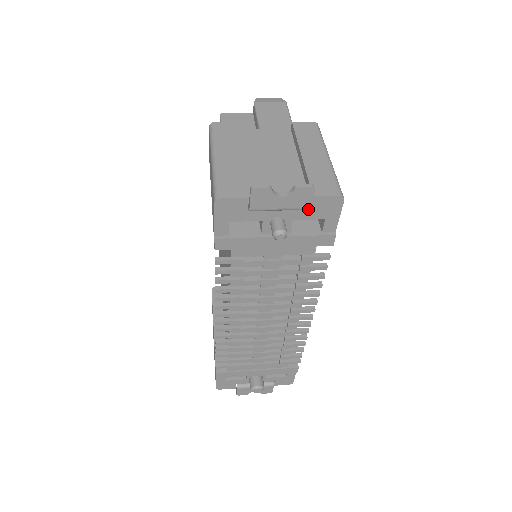
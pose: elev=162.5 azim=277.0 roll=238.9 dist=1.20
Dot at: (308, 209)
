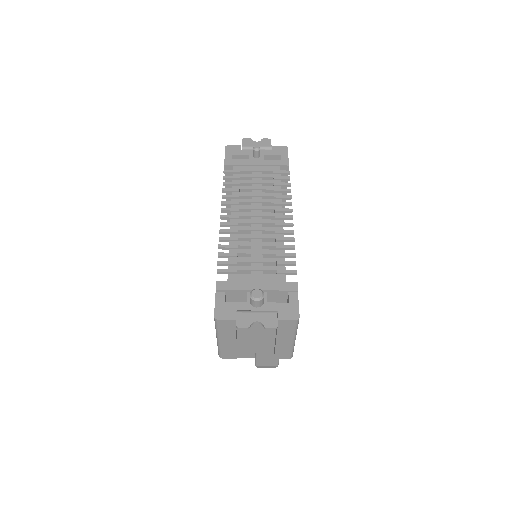
Dot at: (270, 148)
